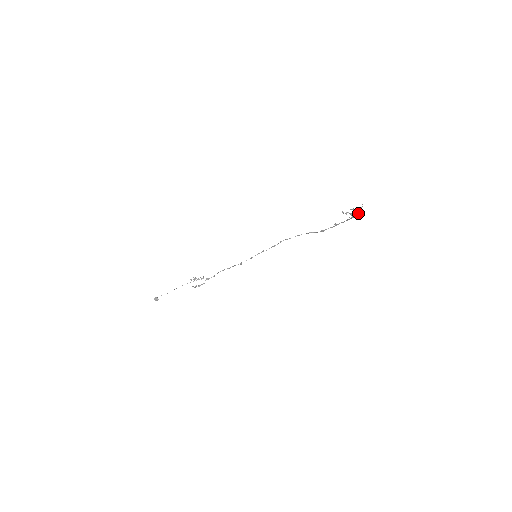
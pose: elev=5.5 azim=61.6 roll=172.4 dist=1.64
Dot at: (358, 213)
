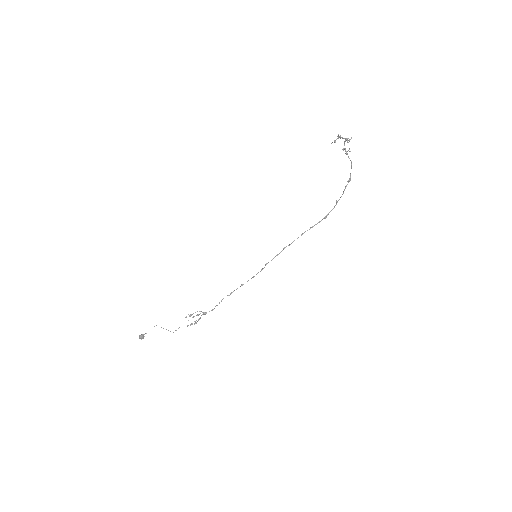
Dot at: (347, 142)
